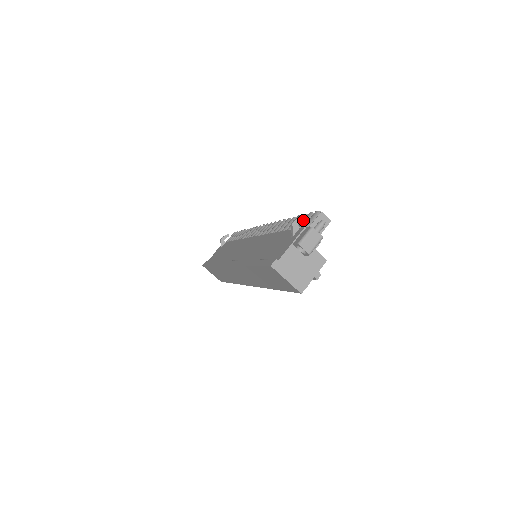
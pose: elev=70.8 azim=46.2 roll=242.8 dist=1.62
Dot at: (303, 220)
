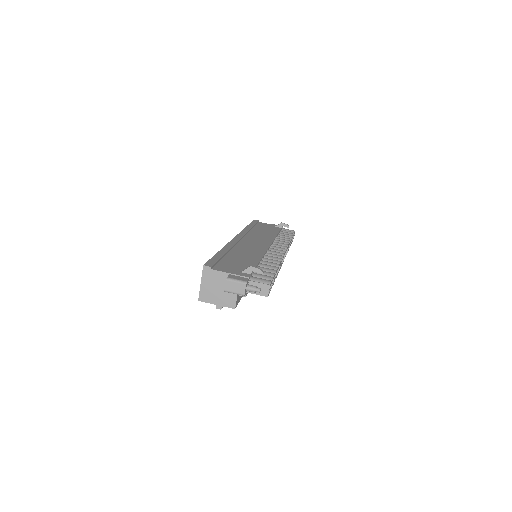
Dot at: occluded
